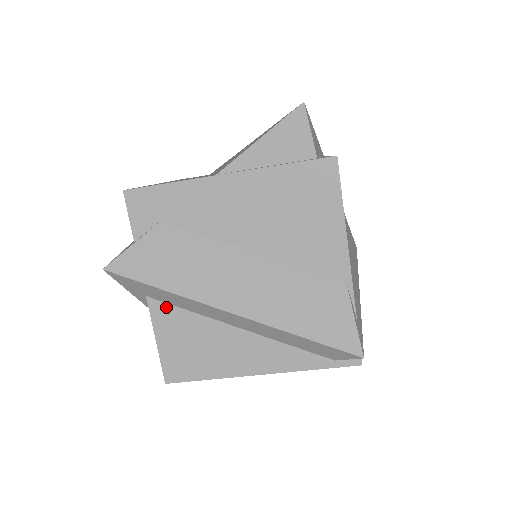
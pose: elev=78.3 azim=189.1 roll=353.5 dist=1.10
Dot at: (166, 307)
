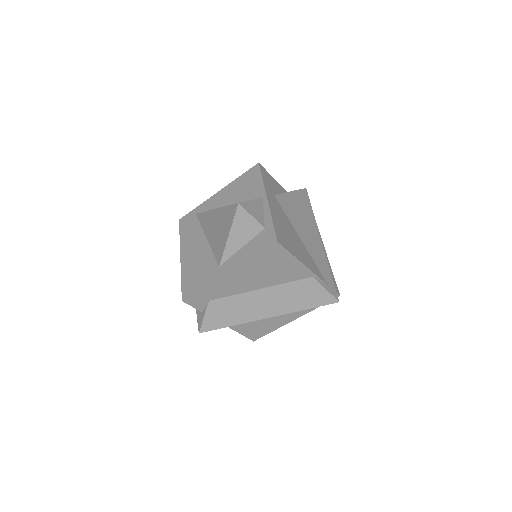
Dot at: occluded
